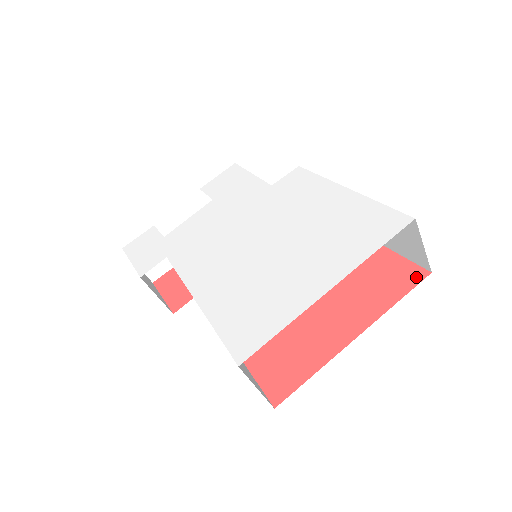
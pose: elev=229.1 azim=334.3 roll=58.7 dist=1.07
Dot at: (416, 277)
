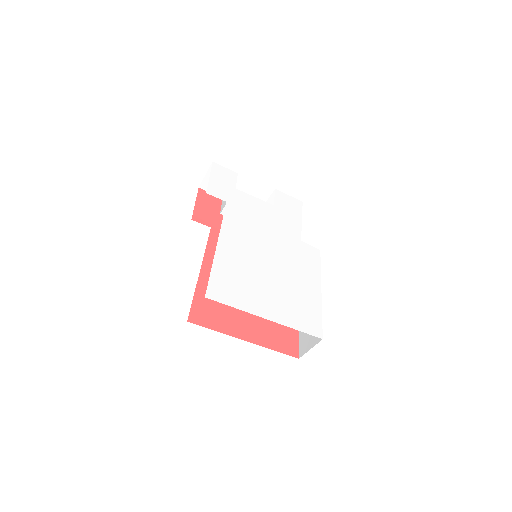
Dot at: (292, 352)
